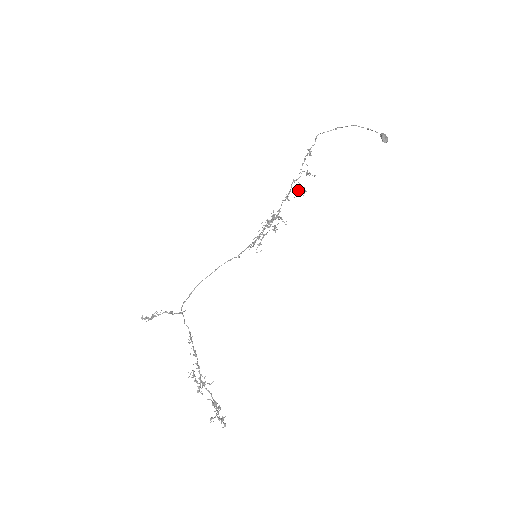
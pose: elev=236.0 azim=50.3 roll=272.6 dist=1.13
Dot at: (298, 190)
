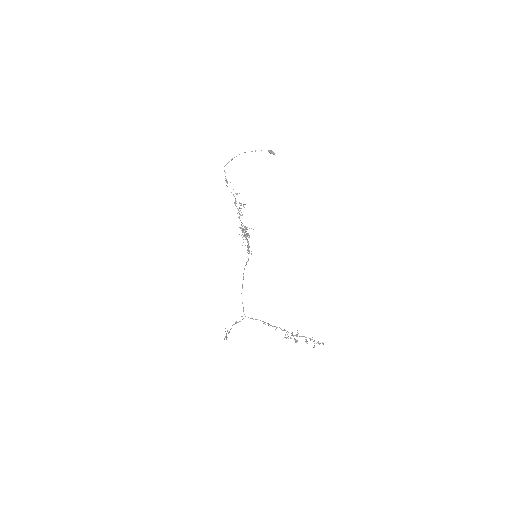
Dot at: occluded
